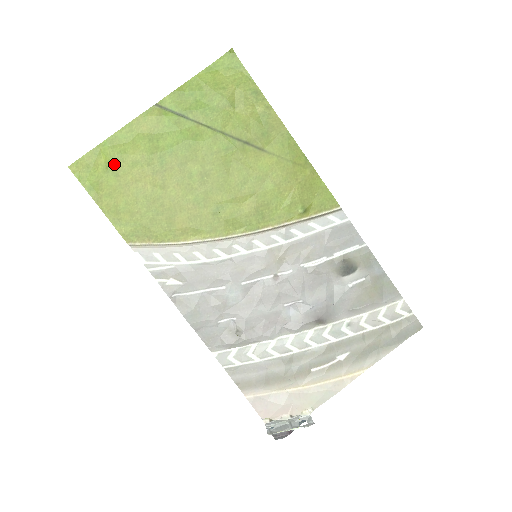
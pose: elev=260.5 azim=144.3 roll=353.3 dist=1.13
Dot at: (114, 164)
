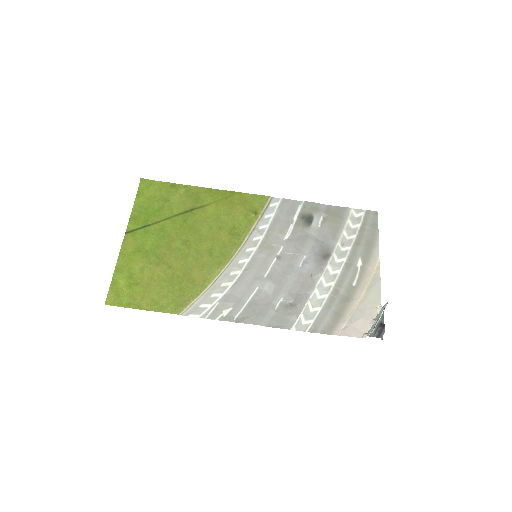
Dot at: (130, 280)
